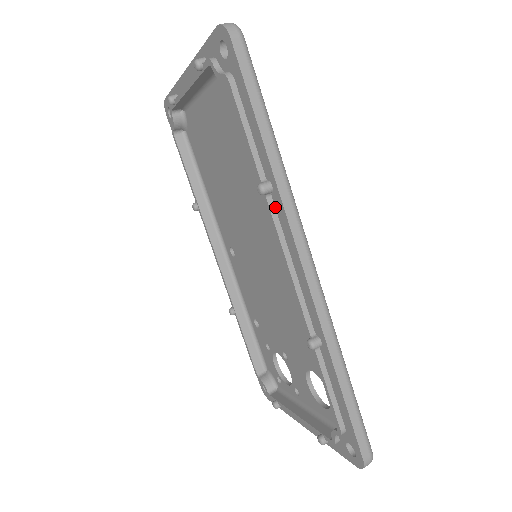
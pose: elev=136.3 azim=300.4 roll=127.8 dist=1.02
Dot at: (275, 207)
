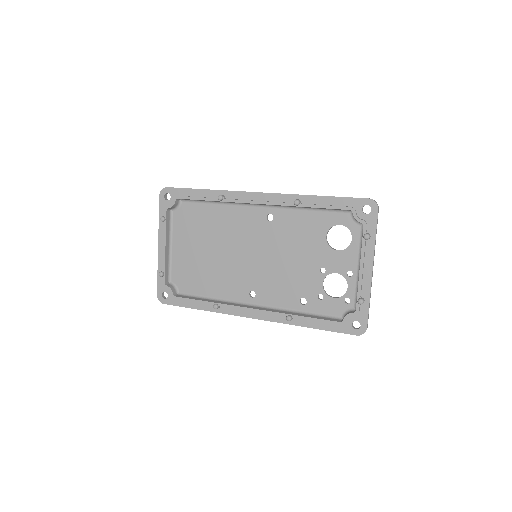
Dot at: (231, 199)
